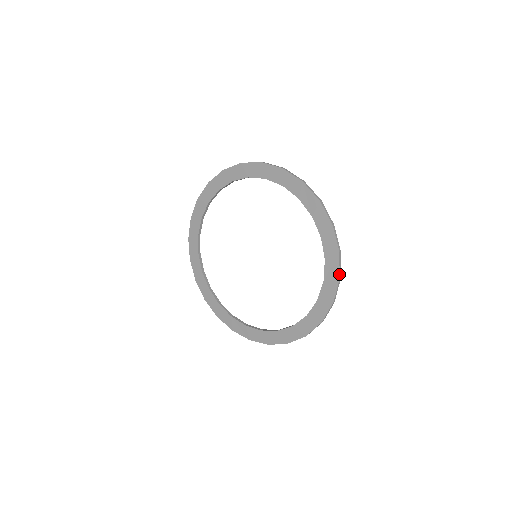
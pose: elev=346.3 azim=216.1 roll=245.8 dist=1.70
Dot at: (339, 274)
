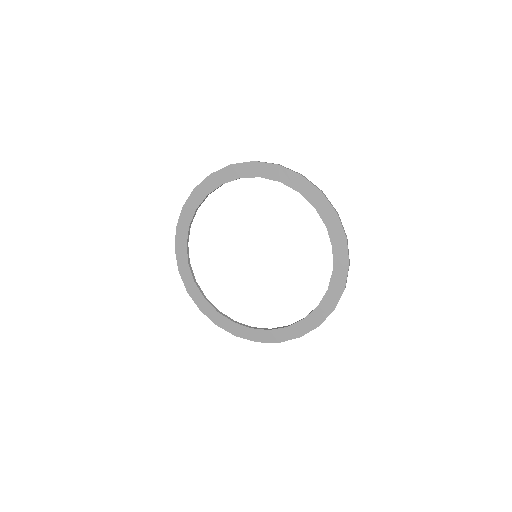
Dot at: (321, 323)
